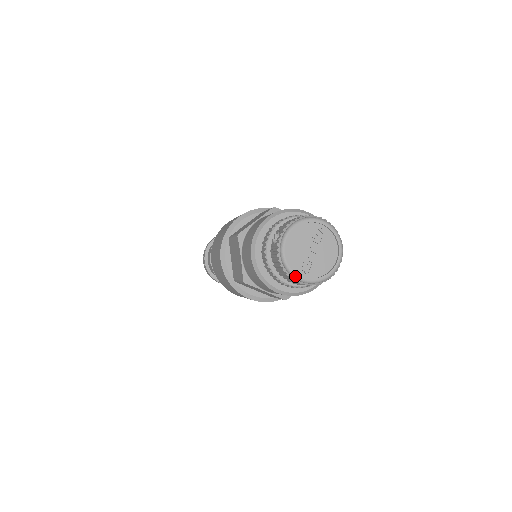
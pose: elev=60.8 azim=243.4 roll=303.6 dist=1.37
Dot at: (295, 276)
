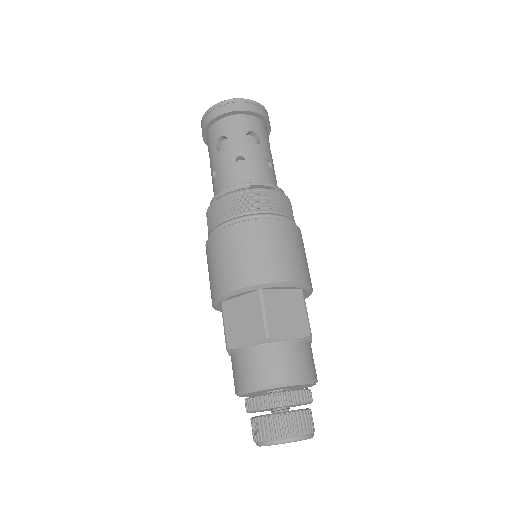
Dot at: occluded
